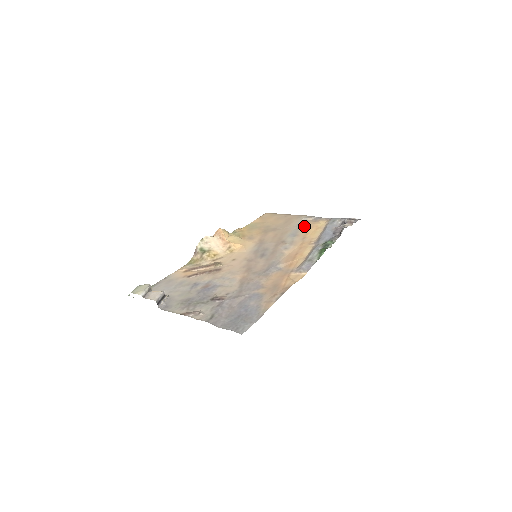
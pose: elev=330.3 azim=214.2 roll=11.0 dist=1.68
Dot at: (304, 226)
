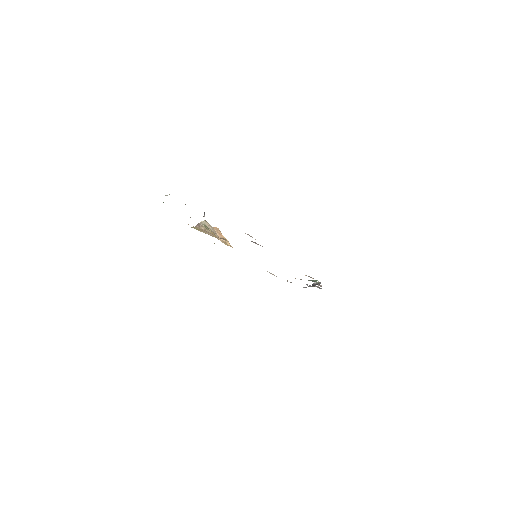
Dot at: occluded
